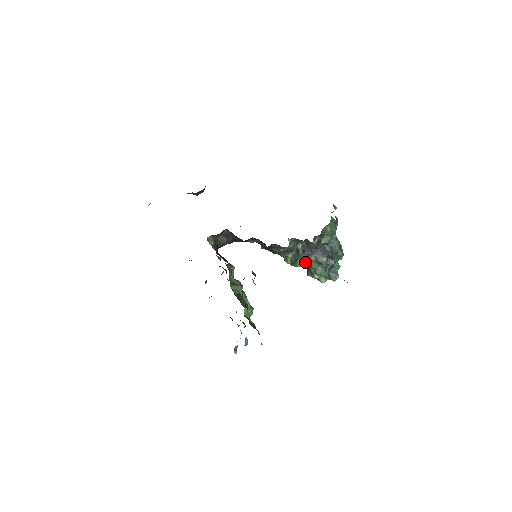
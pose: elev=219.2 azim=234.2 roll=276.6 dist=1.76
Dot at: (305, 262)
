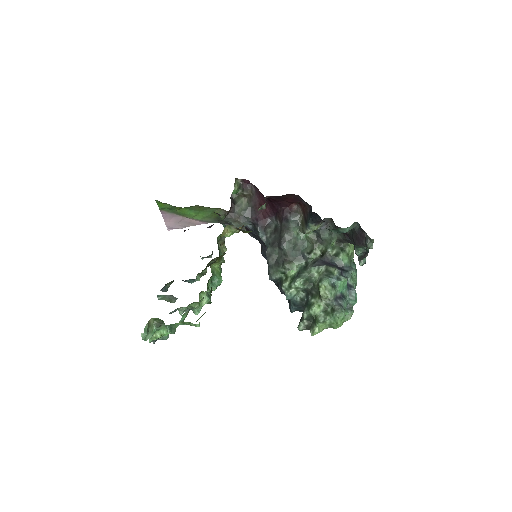
Dot at: (310, 278)
